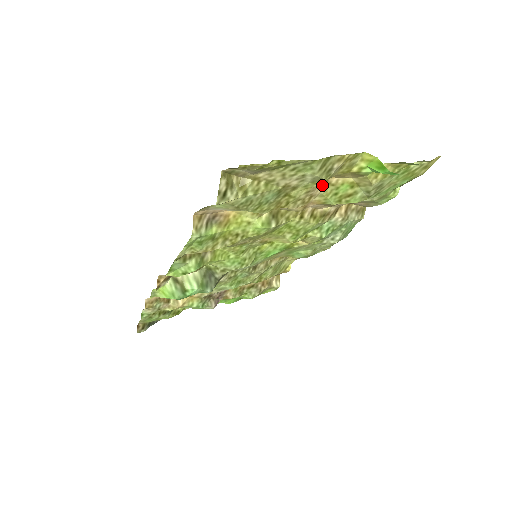
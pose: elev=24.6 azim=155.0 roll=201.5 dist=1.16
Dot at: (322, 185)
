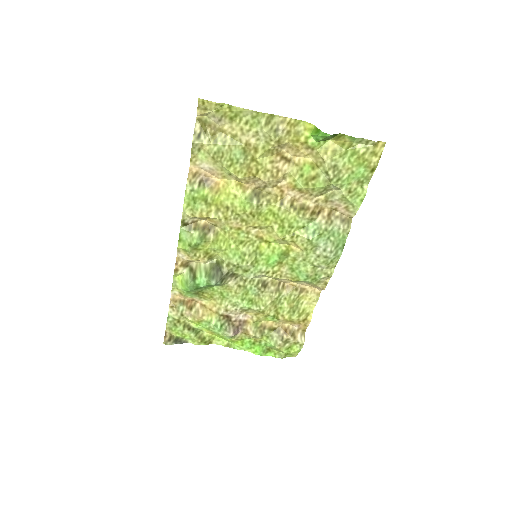
Dot at: (287, 162)
